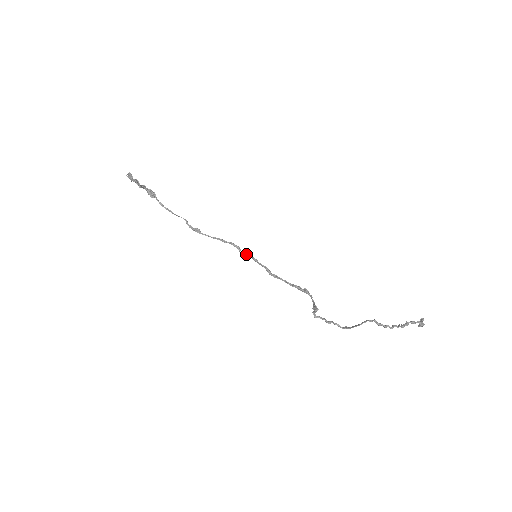
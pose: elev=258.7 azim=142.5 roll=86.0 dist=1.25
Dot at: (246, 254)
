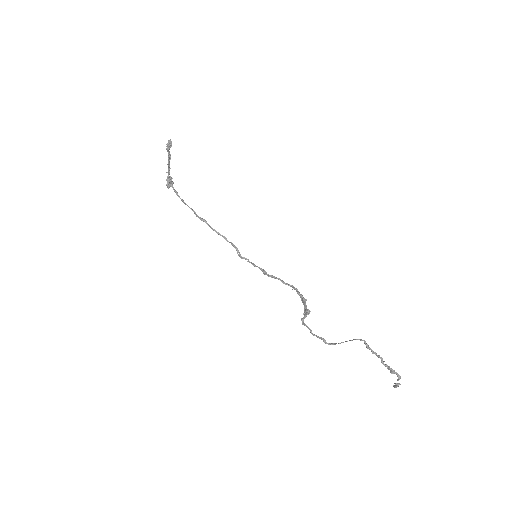
Dot at: (243, 257)
